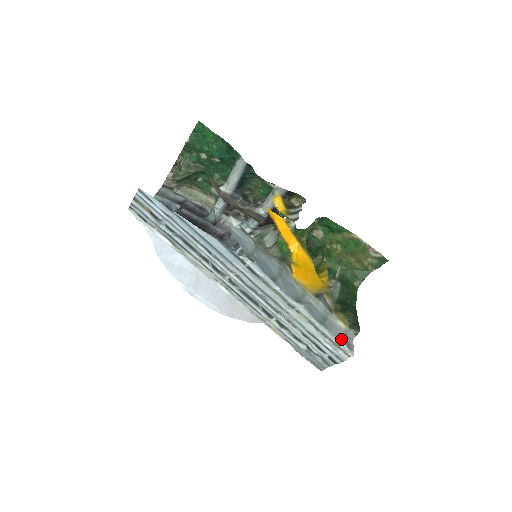
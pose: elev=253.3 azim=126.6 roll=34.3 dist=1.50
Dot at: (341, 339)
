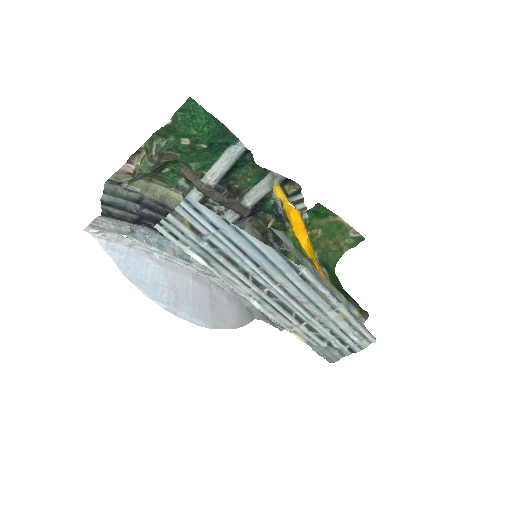
Dot at: (365, 328)
